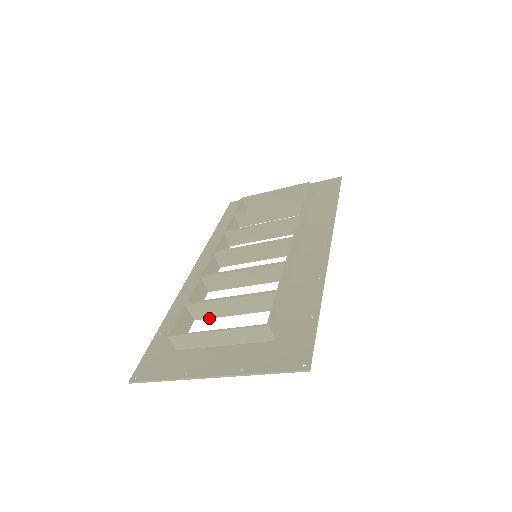
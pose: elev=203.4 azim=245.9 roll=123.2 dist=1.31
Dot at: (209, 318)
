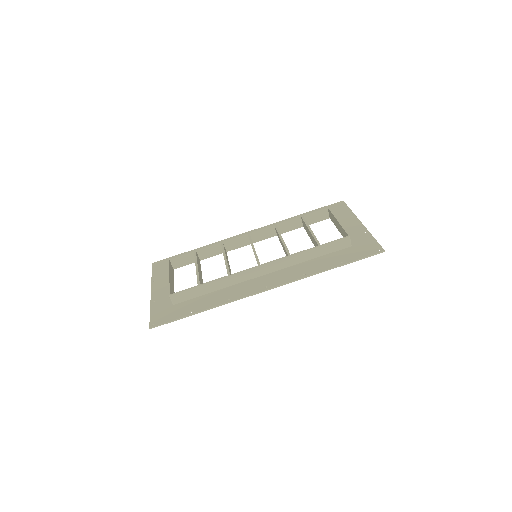
Dot at: occluded
